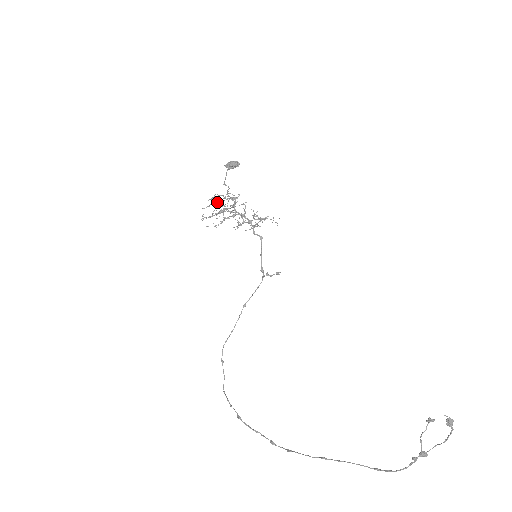
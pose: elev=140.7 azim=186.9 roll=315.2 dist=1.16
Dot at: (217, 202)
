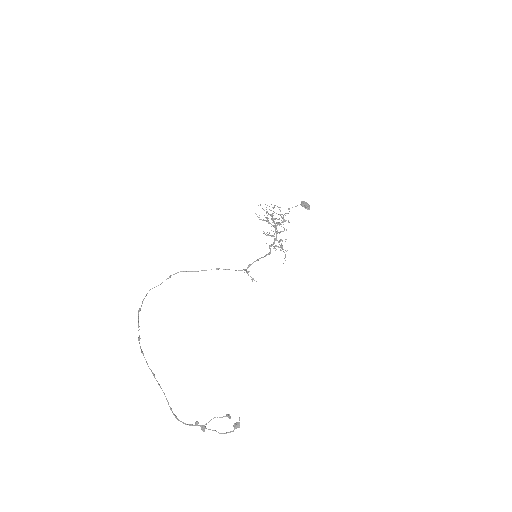
Dot at: (274, 212)
